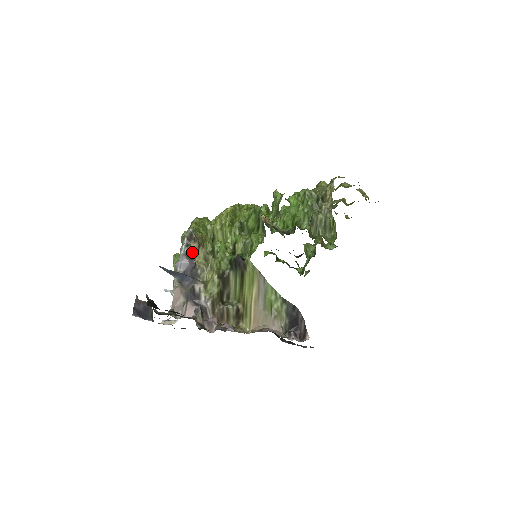
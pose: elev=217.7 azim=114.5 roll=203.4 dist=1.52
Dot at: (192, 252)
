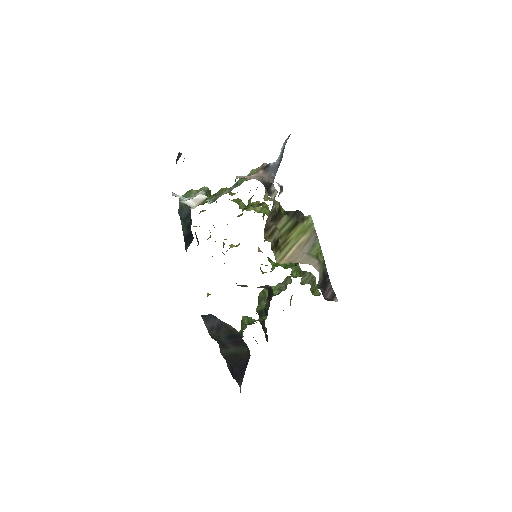
Dot at: occluded
